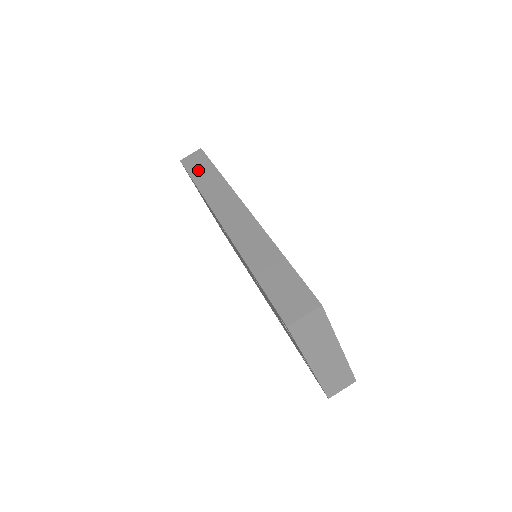
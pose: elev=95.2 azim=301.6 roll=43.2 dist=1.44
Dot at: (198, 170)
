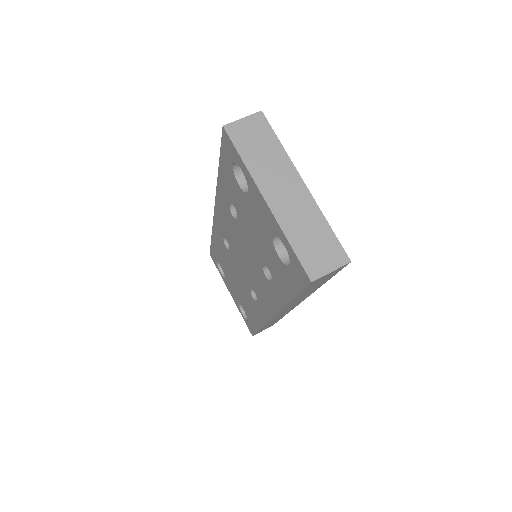
Dot at: occluded
